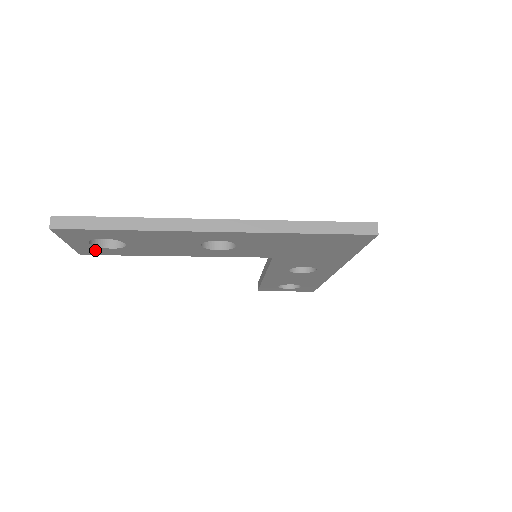
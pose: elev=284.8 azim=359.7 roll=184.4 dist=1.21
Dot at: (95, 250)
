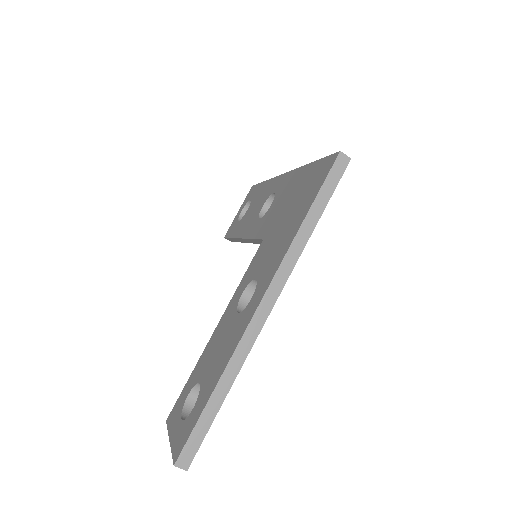
Dot at: occluded
